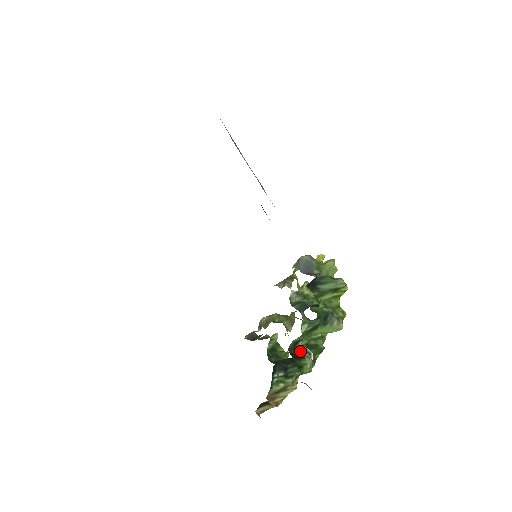
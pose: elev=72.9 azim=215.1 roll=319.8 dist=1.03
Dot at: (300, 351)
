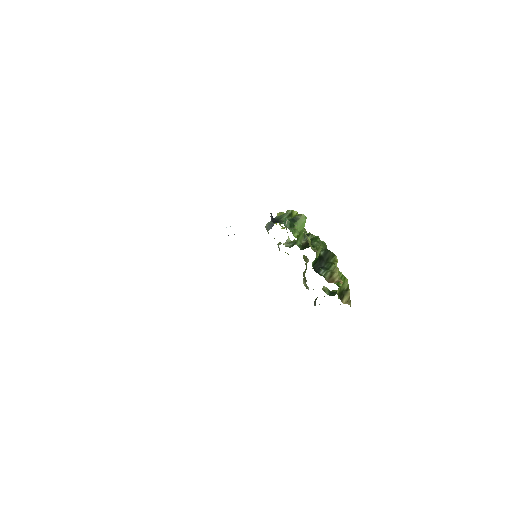
Dot at: (307, 246)
